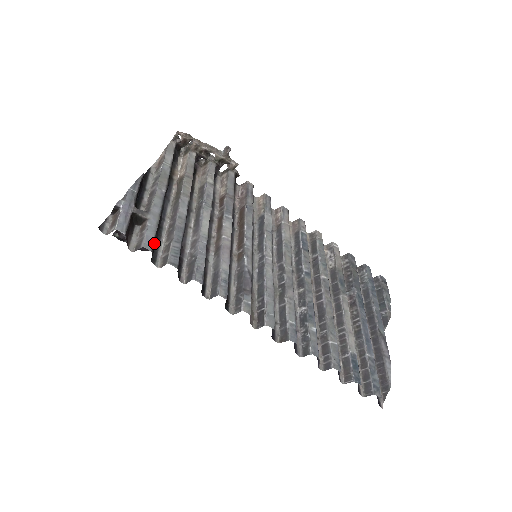
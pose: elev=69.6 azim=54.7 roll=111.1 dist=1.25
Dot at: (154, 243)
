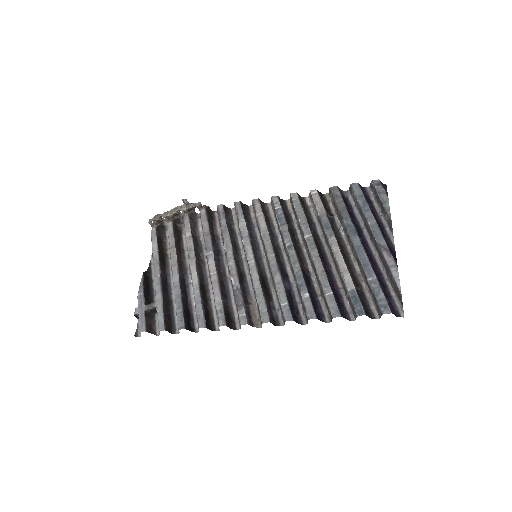
Dot at: (167, 321)
